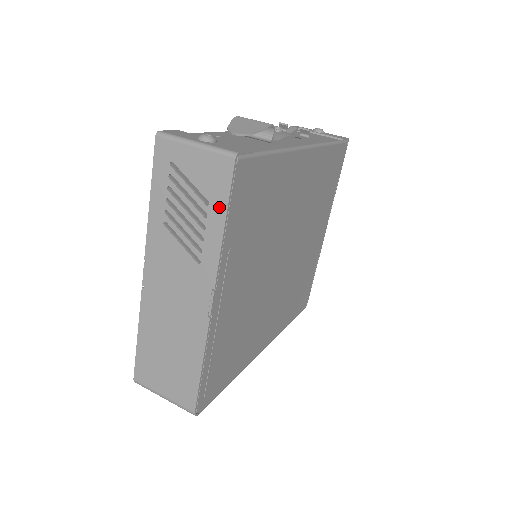
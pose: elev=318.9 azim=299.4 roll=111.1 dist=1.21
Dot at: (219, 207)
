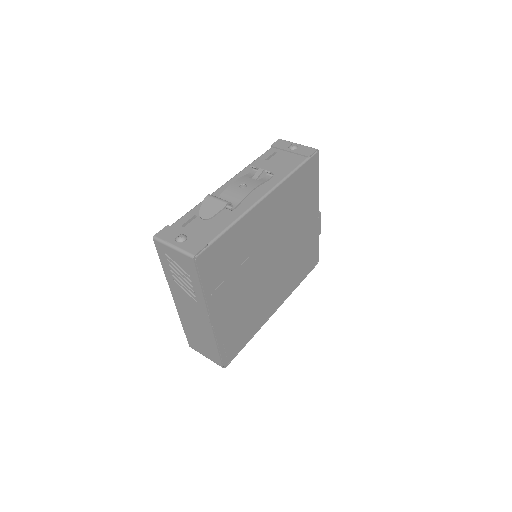
Dot at: (195, 279)
